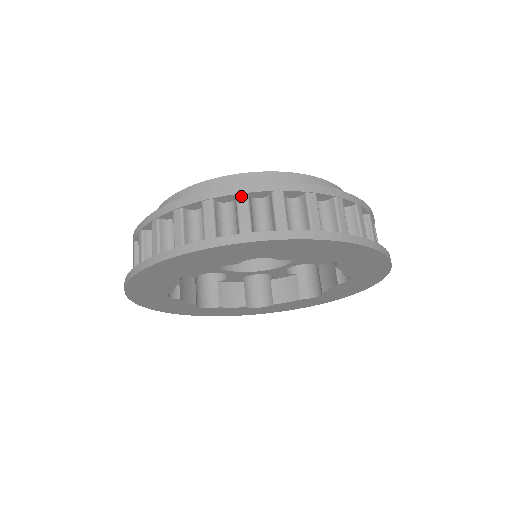
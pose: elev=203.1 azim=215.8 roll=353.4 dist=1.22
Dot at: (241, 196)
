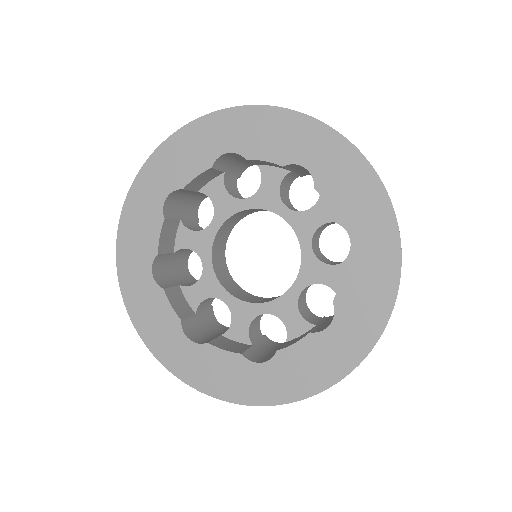
Dot at: occluded
